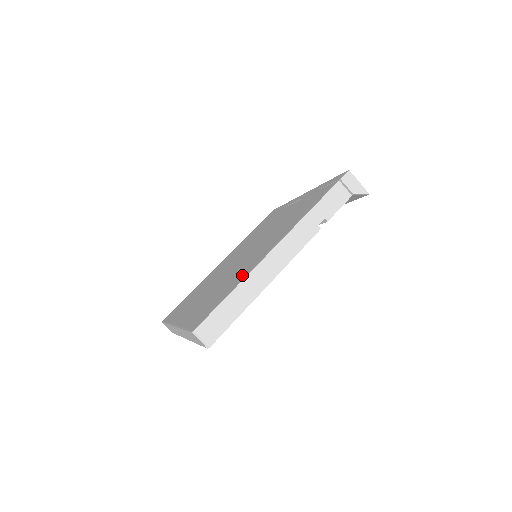
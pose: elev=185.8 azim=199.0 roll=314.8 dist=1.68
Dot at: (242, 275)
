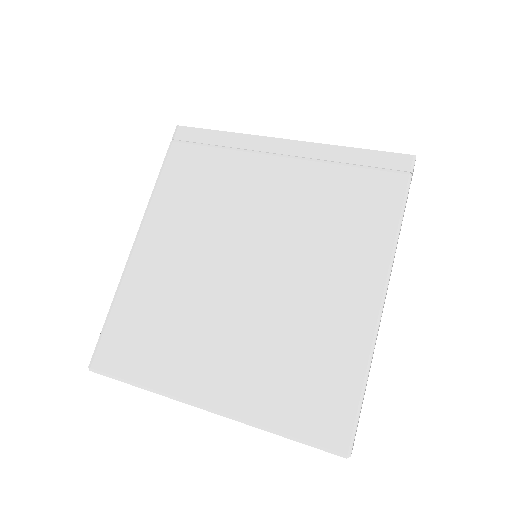
Dot at: (350, 345)
